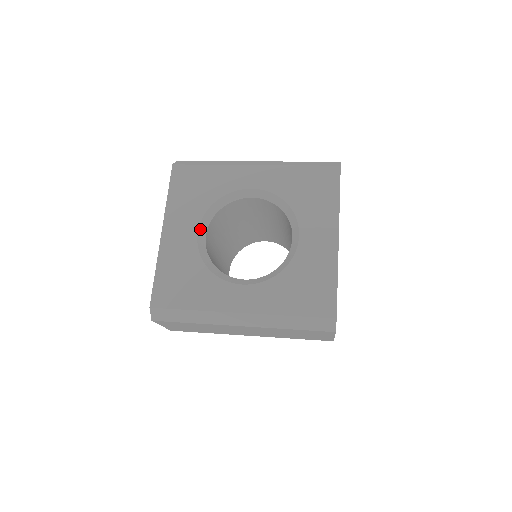
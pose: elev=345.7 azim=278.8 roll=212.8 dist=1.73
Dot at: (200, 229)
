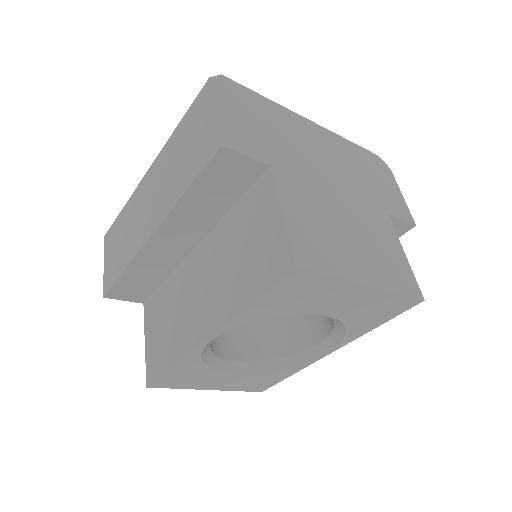
Dot at: occluded
